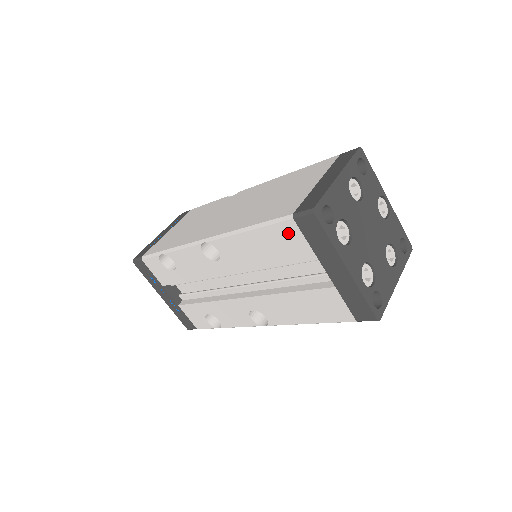
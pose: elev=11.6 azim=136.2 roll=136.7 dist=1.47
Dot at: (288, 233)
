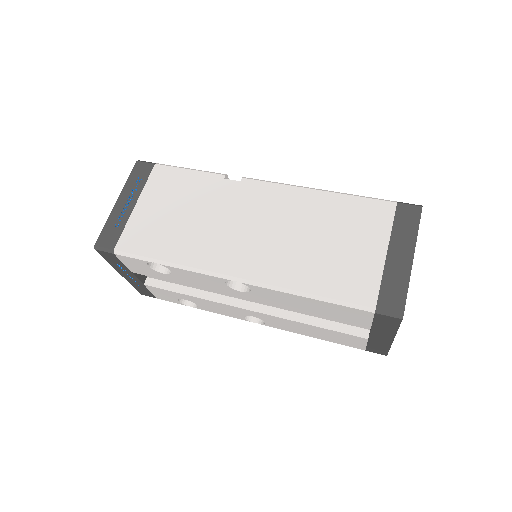
Dot at: (357, 314)
